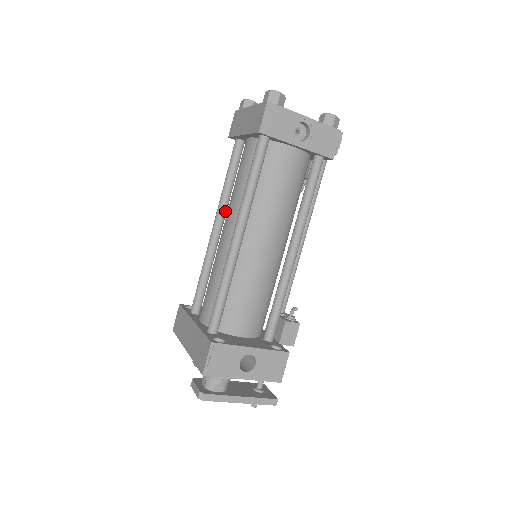
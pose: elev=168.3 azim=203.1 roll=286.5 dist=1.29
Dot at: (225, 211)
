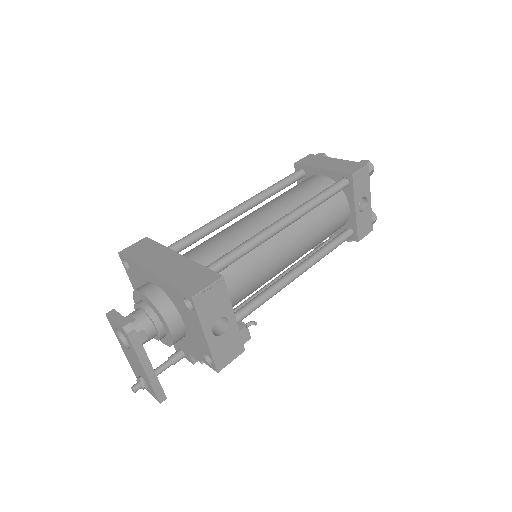
Dot at: (257, 204)
